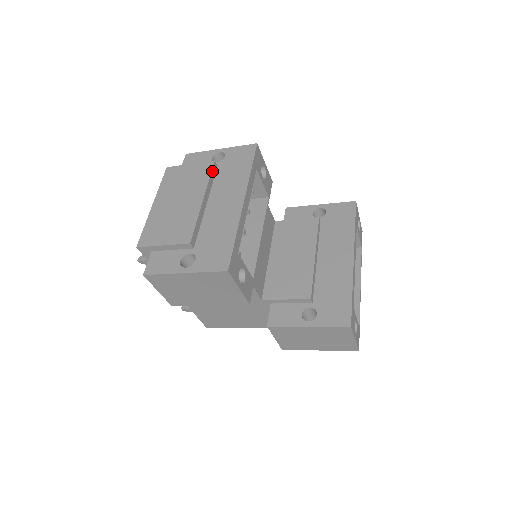
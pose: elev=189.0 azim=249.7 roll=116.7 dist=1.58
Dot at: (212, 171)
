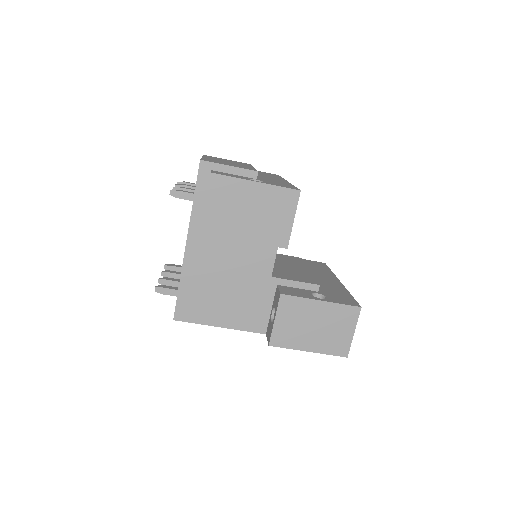
Dot at: occluded
